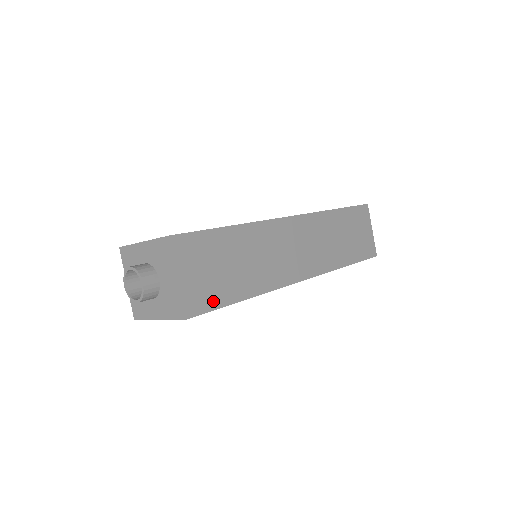
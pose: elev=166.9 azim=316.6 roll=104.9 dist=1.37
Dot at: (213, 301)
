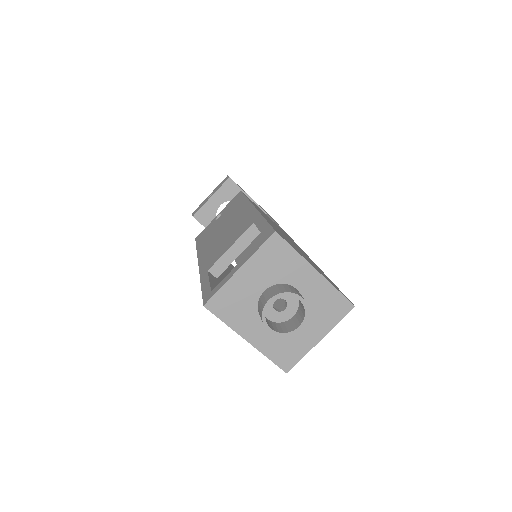
Dot at: occluded
